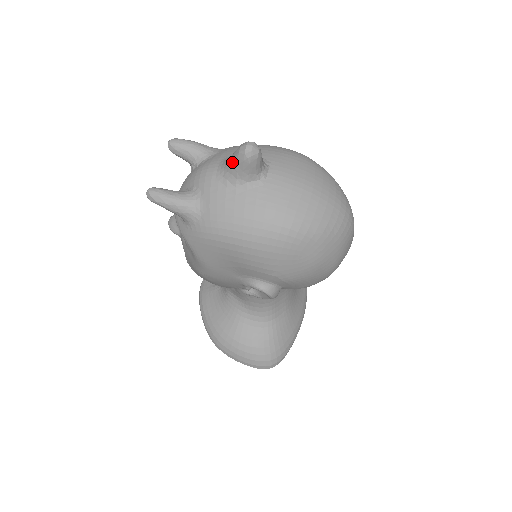
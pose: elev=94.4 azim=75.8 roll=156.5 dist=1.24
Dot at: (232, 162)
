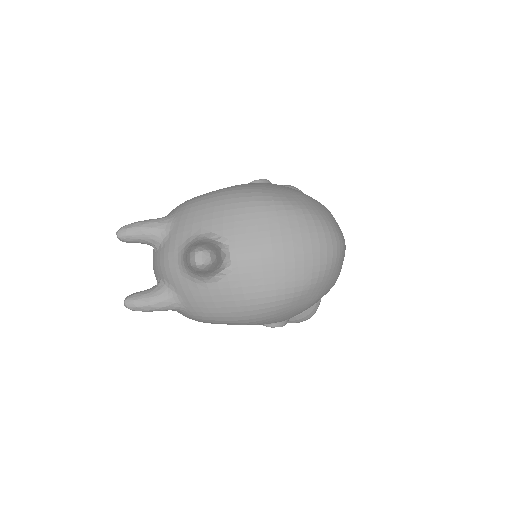
Dot at: (189, 268)
